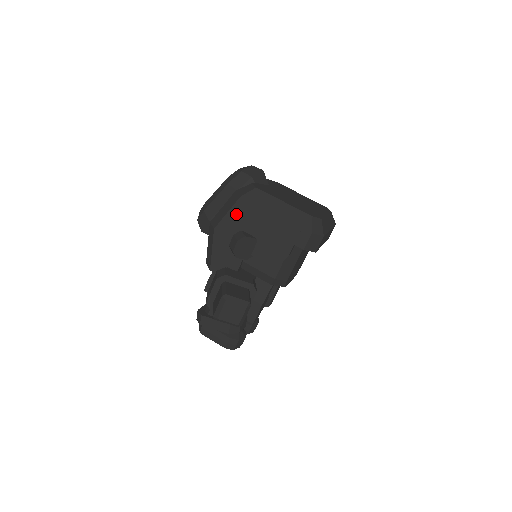
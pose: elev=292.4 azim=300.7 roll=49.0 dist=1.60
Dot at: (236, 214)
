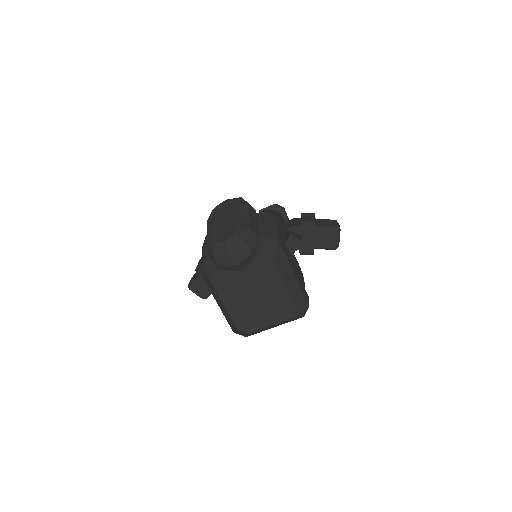
Dot at: occluded
